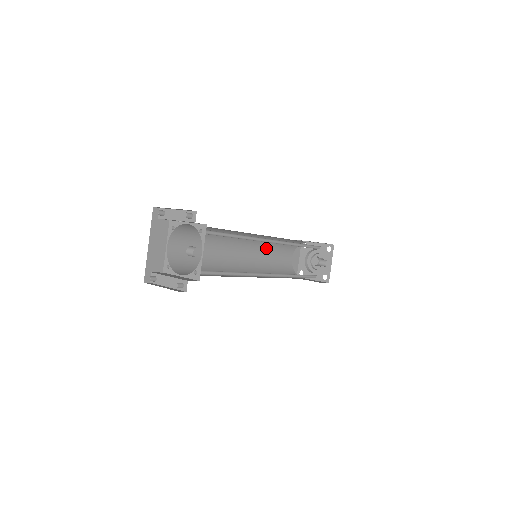
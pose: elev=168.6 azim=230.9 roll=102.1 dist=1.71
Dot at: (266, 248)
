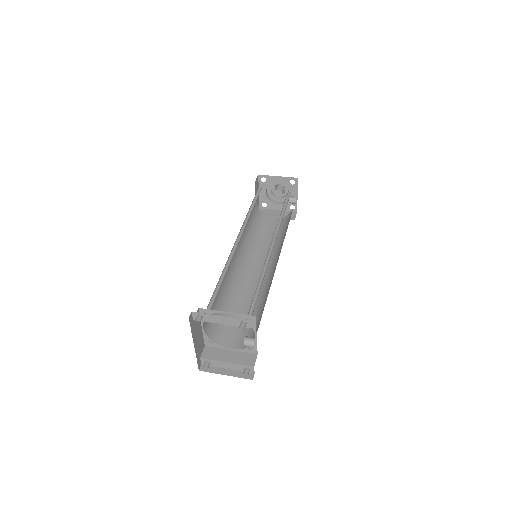
Dot at: occluded
